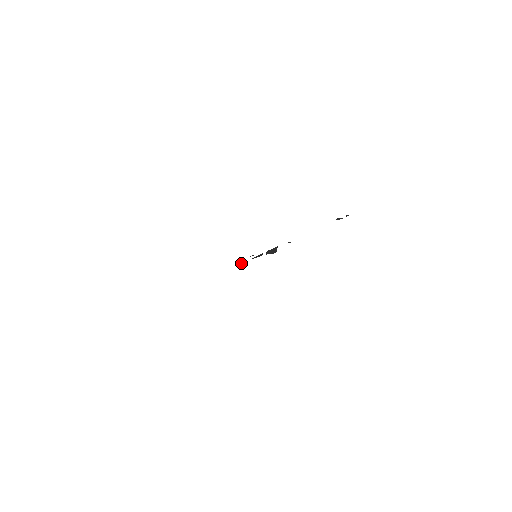
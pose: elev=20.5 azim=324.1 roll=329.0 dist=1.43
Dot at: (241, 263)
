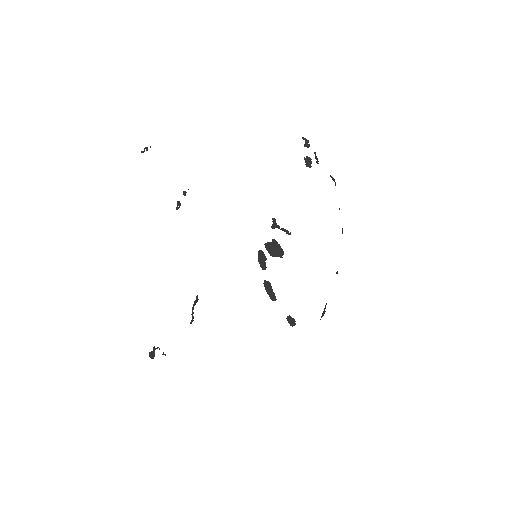
Dot at: (275, 298)
